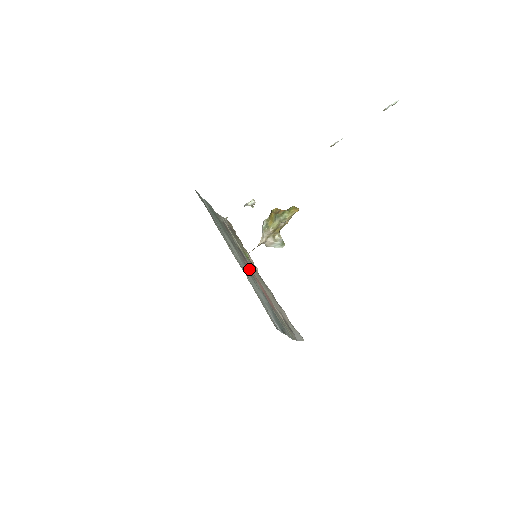
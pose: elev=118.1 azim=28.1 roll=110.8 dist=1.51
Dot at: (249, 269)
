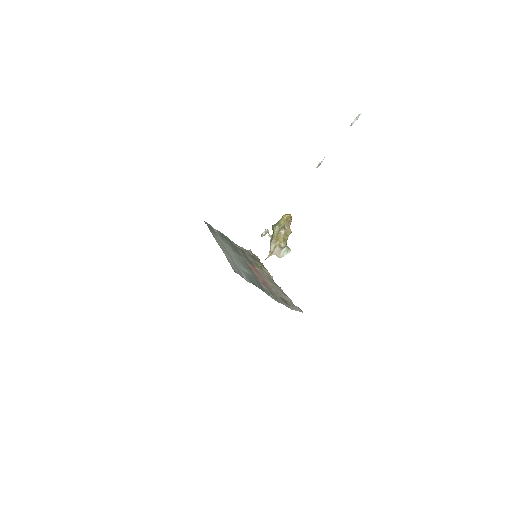
Dot at: (250, 266)
